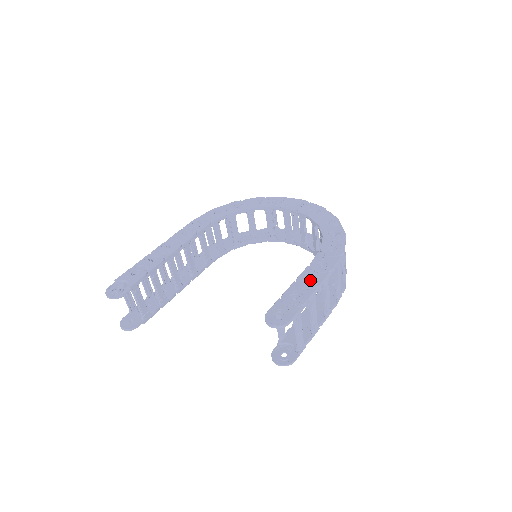
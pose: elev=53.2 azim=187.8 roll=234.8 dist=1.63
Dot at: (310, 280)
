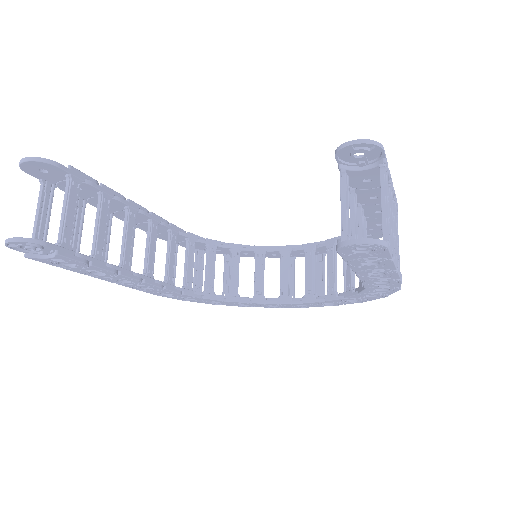
Dot at: occluded
